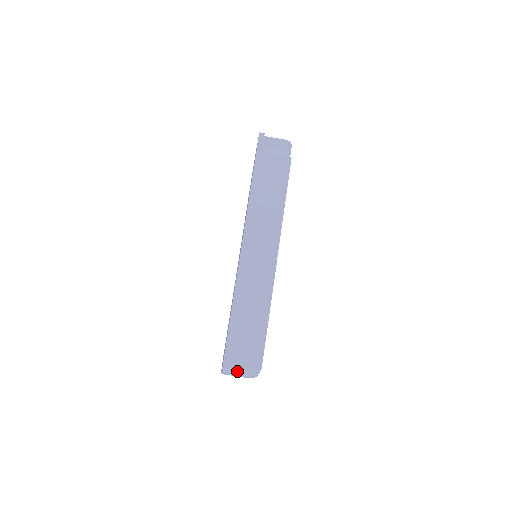
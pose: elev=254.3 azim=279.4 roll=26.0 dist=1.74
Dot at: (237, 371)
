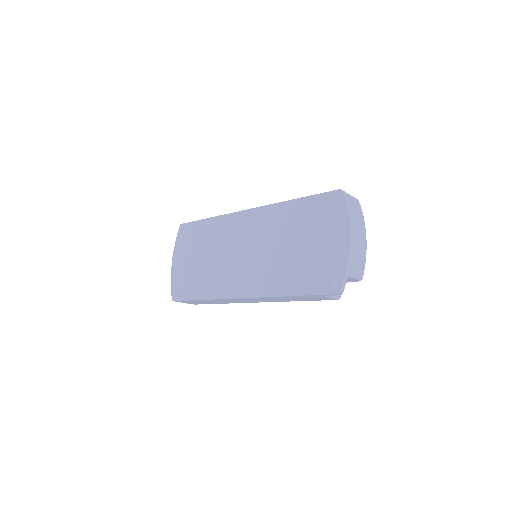
Dot at: occluded
